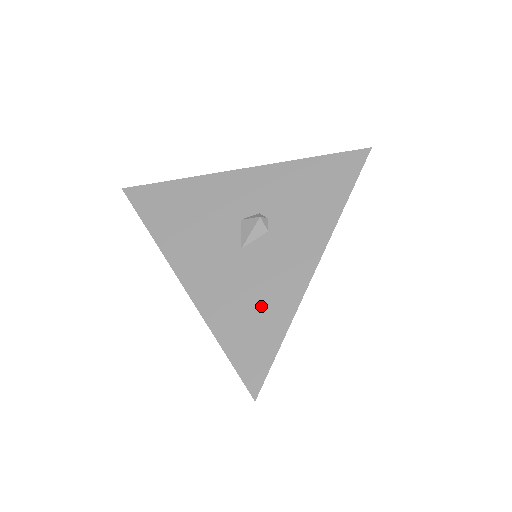
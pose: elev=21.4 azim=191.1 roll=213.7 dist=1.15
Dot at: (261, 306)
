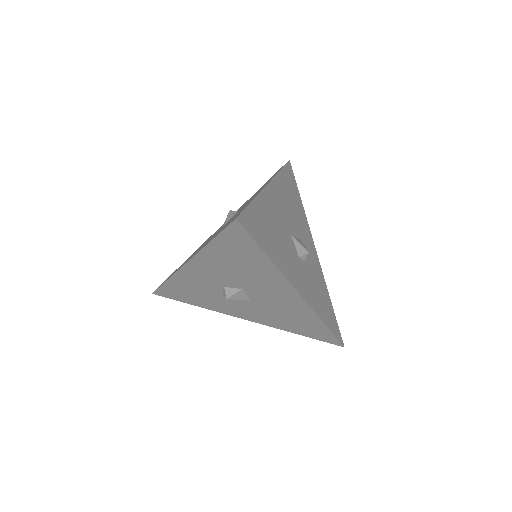
Dot at: occluded
